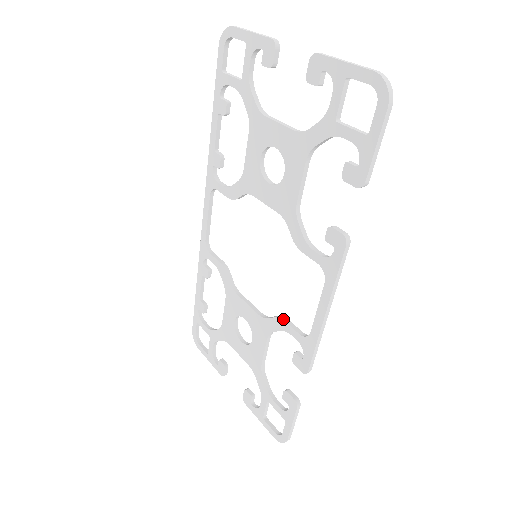
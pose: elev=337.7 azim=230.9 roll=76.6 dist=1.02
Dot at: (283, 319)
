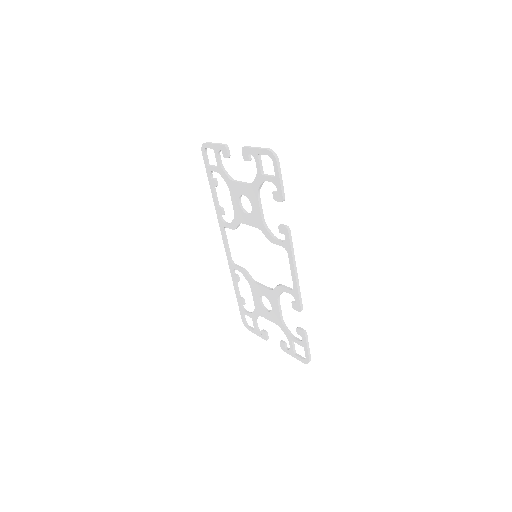
Dot at: (280, 285)
